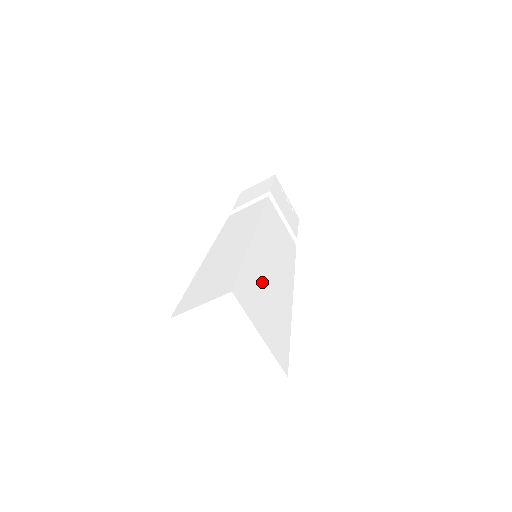
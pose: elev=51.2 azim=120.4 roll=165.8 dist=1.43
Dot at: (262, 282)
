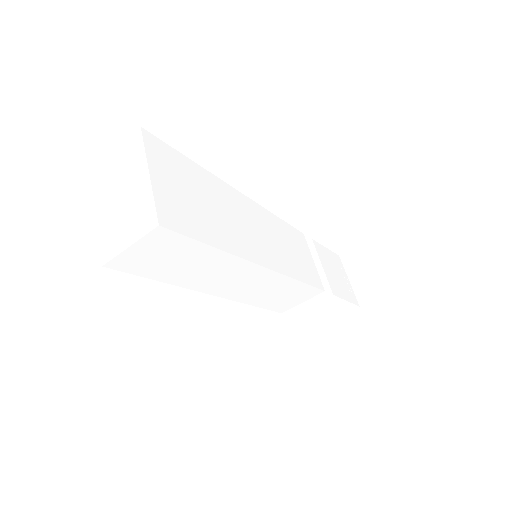
Dot at: (208, 193)
